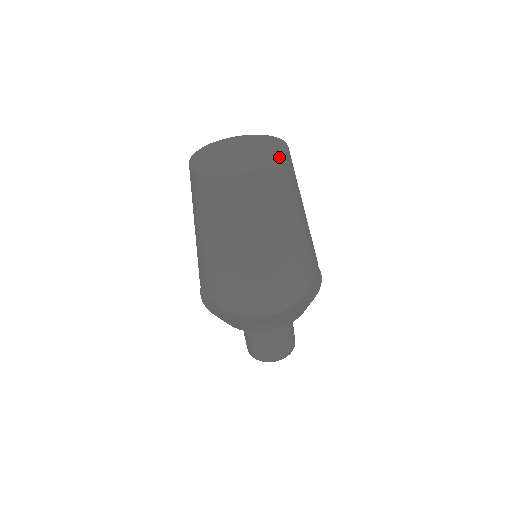
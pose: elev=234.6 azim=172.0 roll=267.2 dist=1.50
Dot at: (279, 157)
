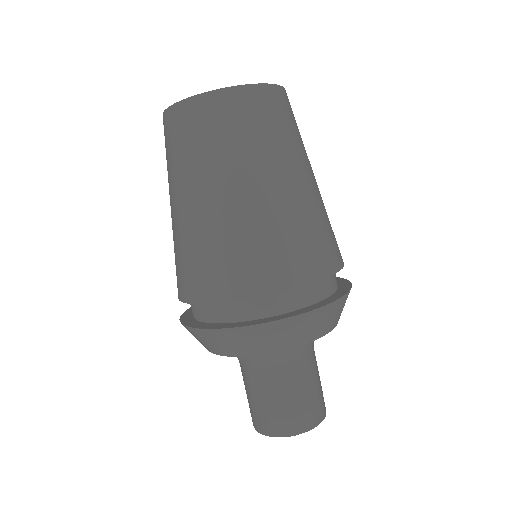
Dot at: (229, 88)
